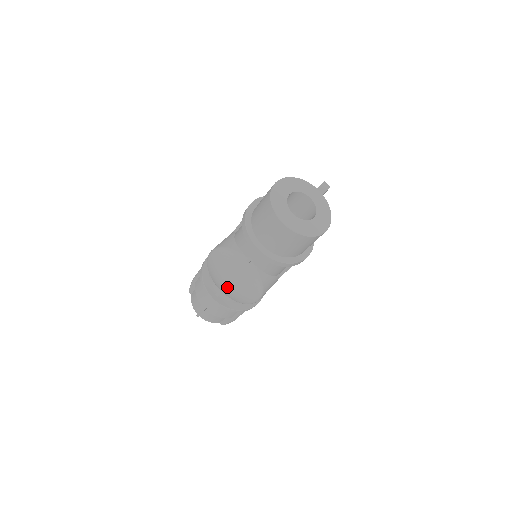
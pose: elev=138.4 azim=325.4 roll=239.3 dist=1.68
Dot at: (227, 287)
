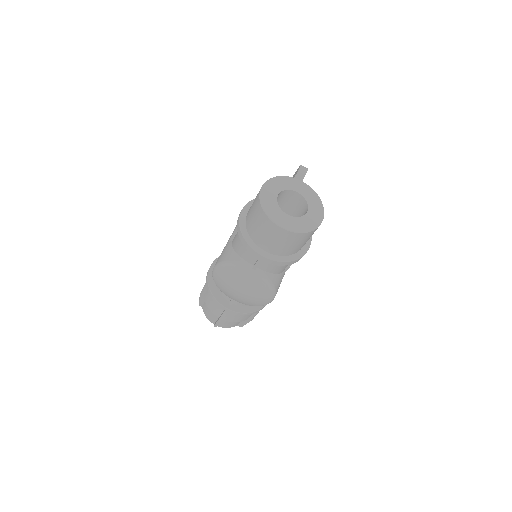
Dot at: (240, 296)
